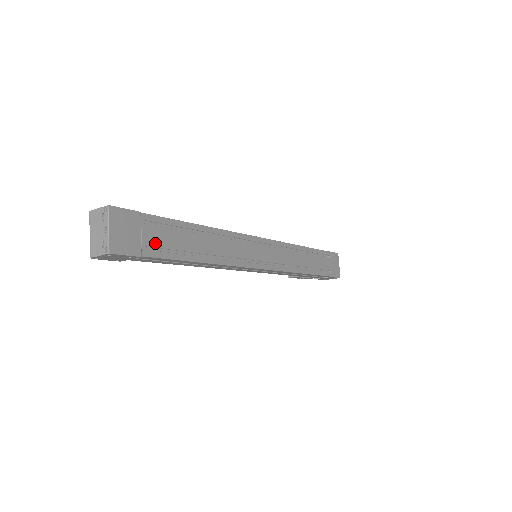
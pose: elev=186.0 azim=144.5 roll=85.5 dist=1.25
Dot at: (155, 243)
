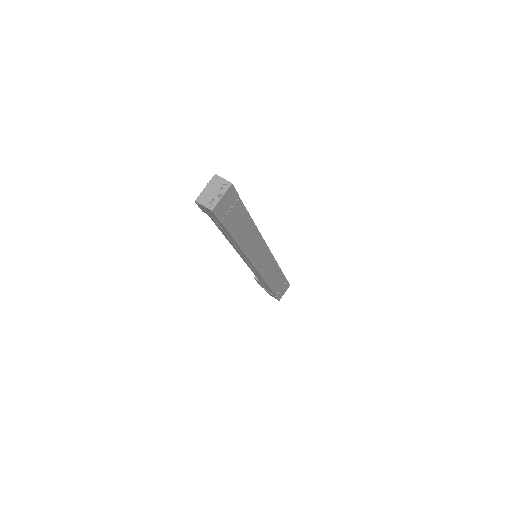
Dot at: (231, 218)
